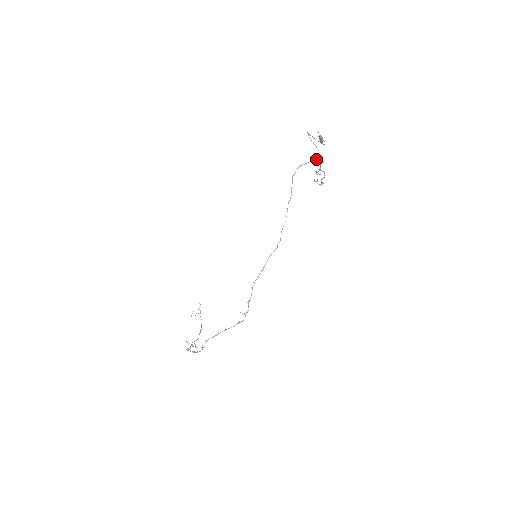
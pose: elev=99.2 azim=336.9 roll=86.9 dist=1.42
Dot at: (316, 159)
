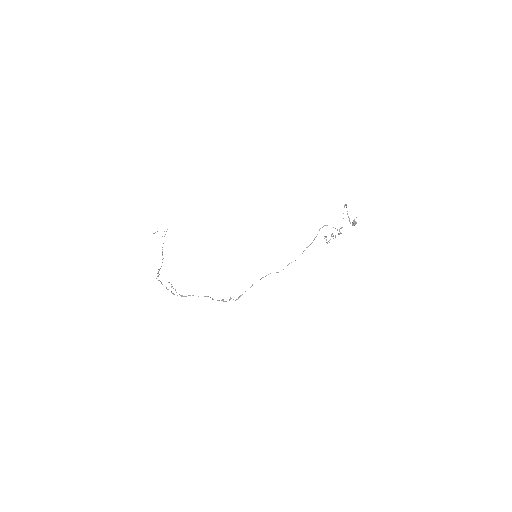
Dot at: occluded
